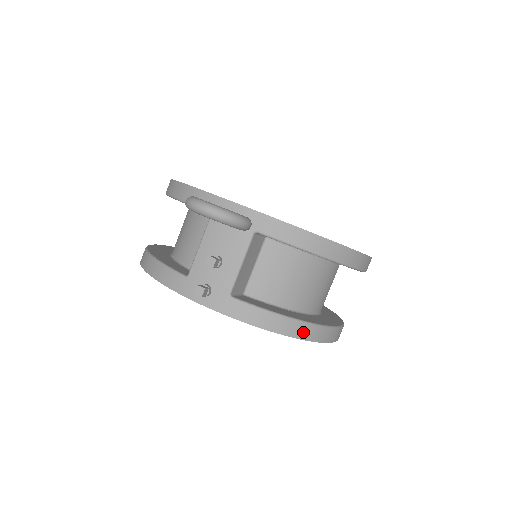
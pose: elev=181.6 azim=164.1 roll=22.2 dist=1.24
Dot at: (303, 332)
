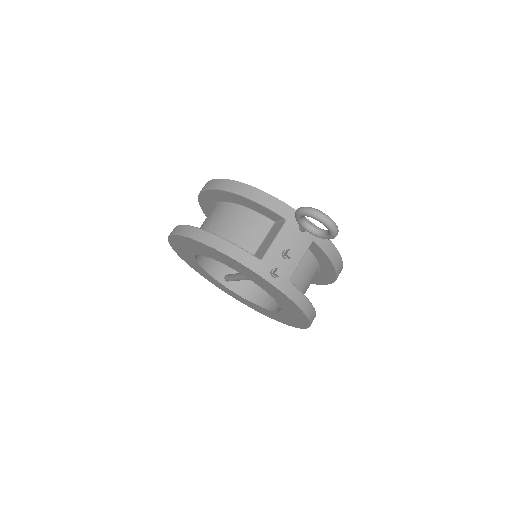
Dot at: (312, 316)
